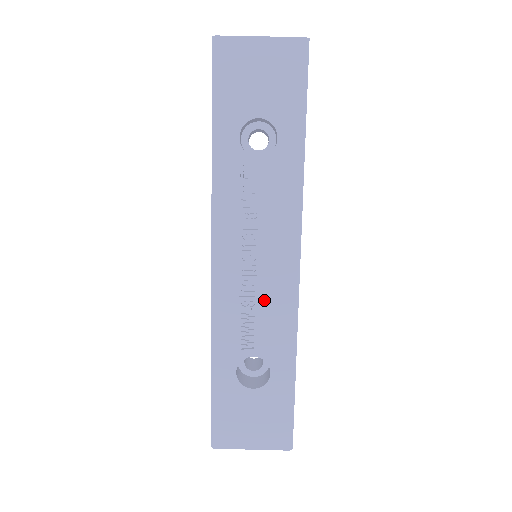
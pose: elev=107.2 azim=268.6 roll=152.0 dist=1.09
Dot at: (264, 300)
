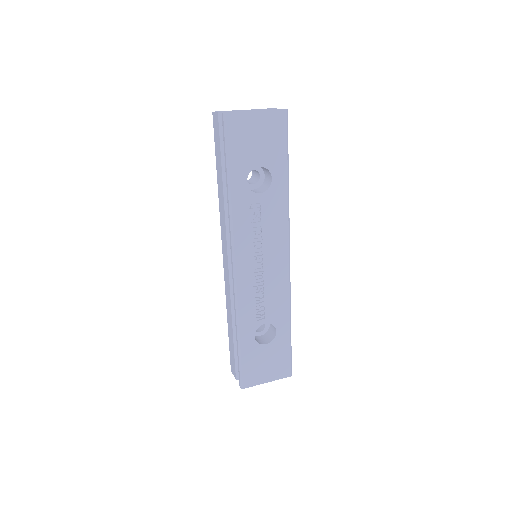
Dot at: (269, 286)
